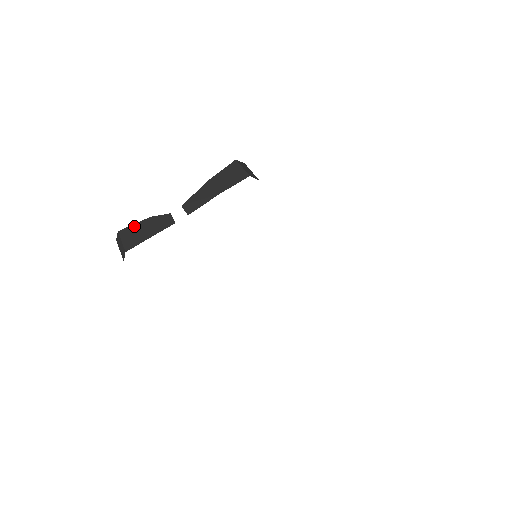
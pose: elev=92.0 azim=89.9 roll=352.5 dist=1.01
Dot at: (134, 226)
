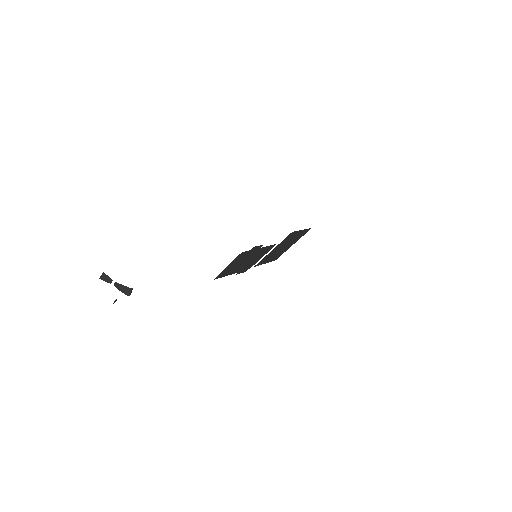
Dot at: (106, 275)
